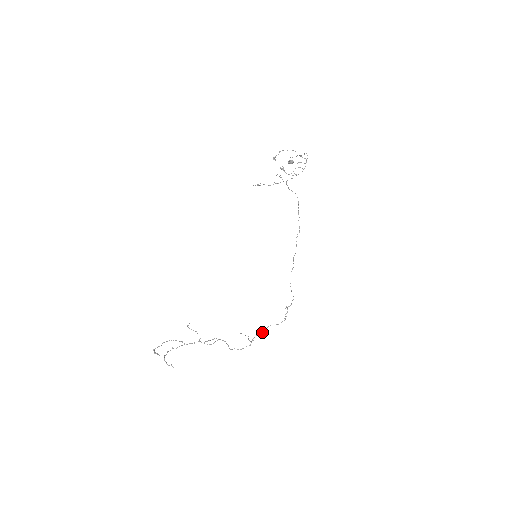
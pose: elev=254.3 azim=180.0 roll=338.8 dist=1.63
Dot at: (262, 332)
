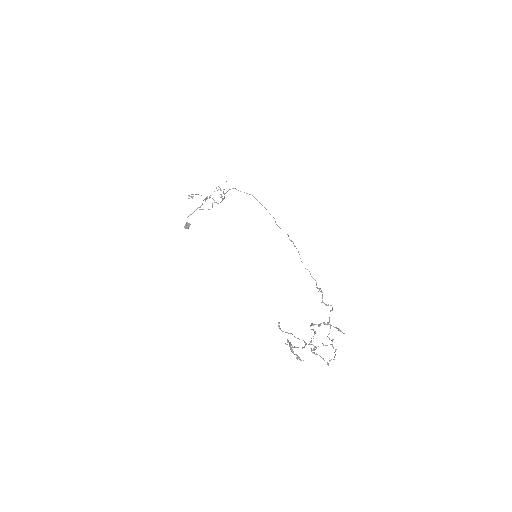
Dot at: (330, 327)
